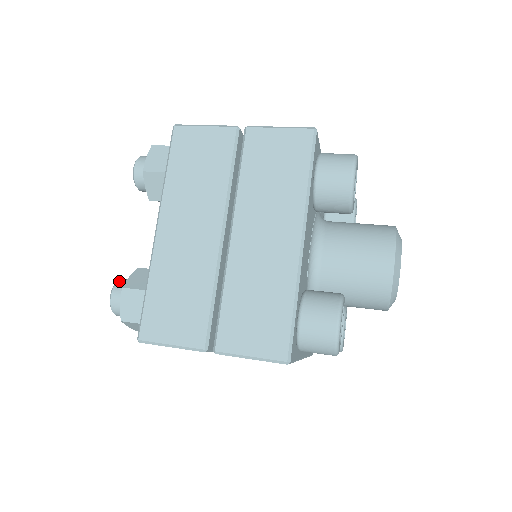
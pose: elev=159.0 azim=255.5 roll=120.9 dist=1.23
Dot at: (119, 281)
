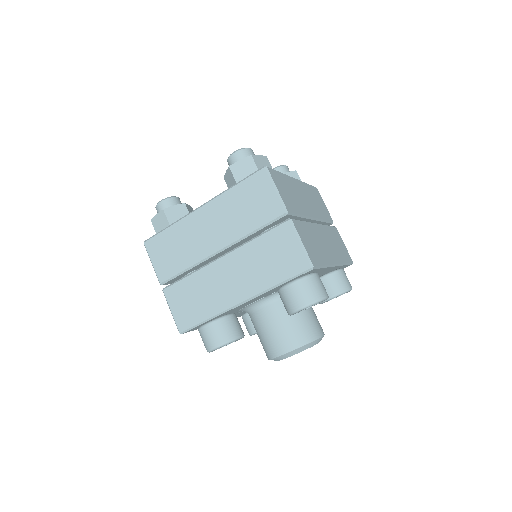
Dot at: (171, 198)
